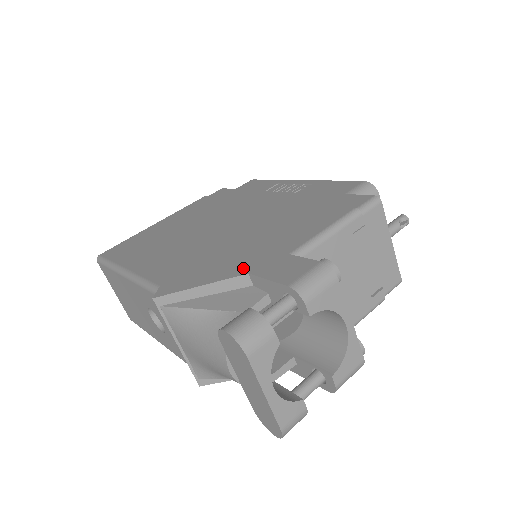
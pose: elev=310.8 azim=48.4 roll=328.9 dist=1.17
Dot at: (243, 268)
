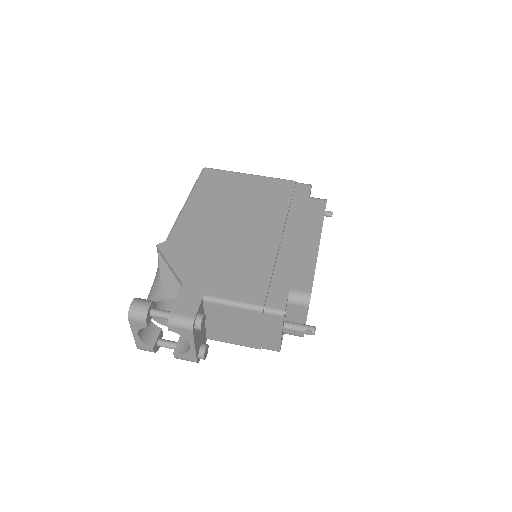
Dot at: (188, 277)
